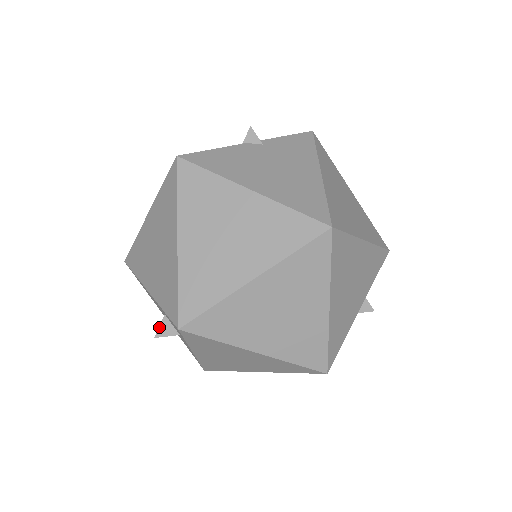
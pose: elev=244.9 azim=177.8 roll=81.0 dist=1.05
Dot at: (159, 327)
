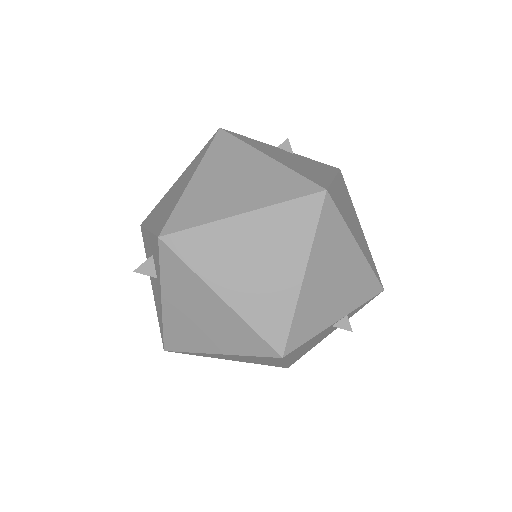
Dot at: (142, 264)
